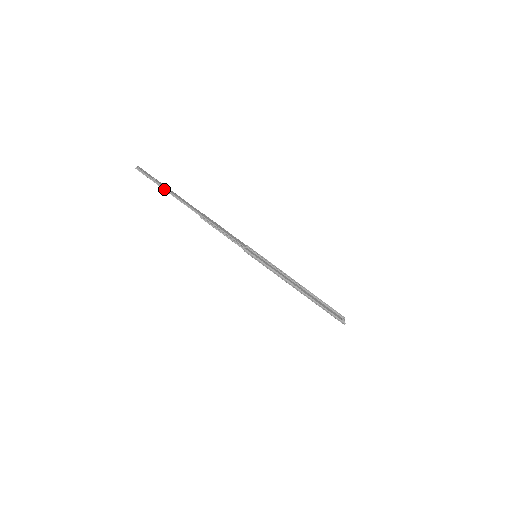
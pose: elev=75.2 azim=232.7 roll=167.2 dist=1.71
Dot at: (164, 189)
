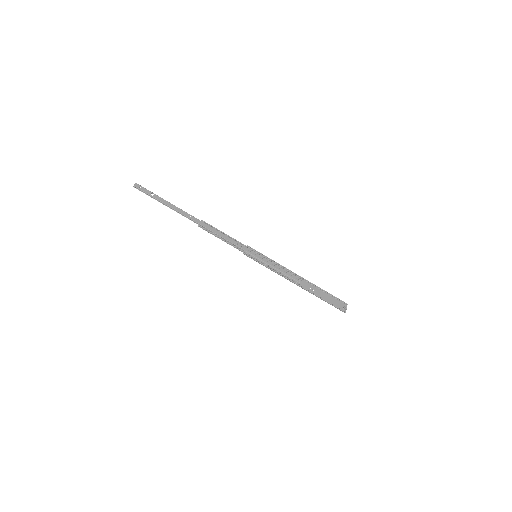
Dot at: (162, 203)
